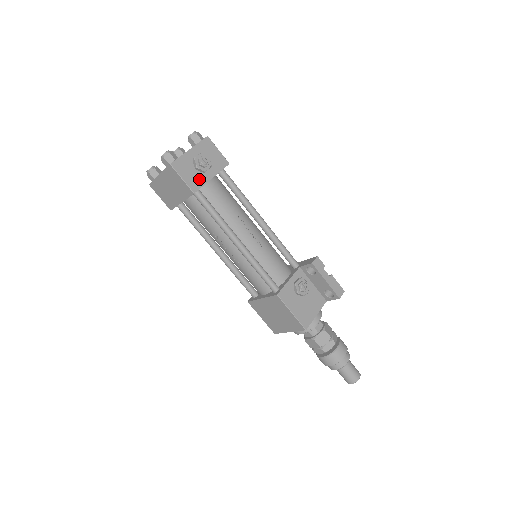
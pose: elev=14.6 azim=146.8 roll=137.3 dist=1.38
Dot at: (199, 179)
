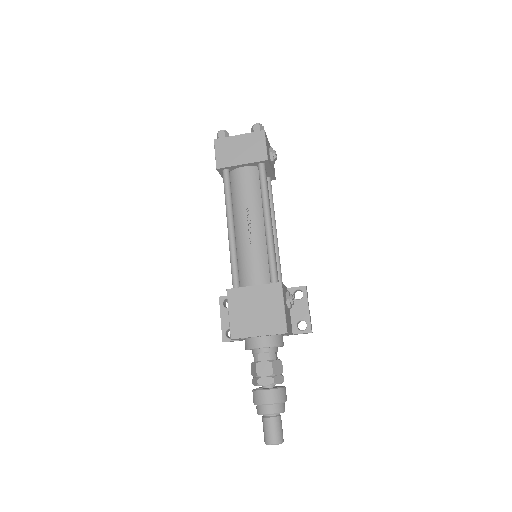
Dot at: (269, 159)
